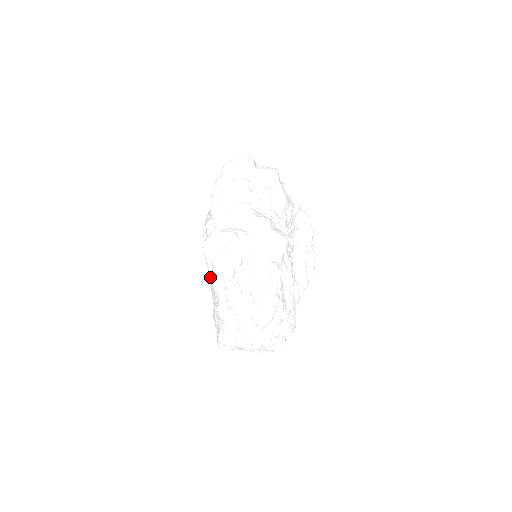
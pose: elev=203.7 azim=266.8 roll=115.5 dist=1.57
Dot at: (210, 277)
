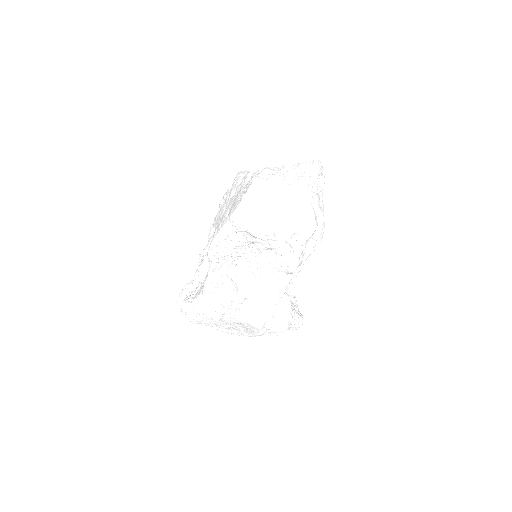
Dot at: (237, 187)
